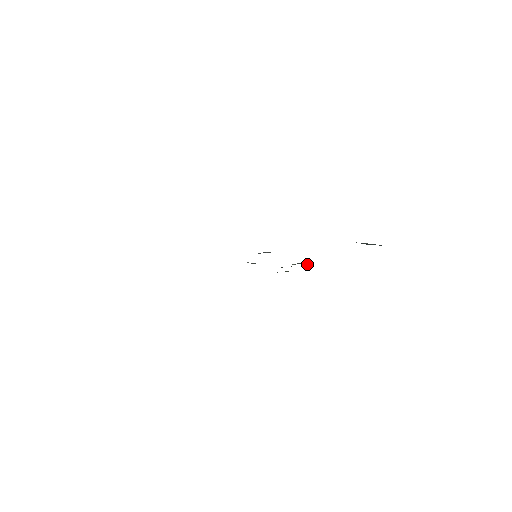
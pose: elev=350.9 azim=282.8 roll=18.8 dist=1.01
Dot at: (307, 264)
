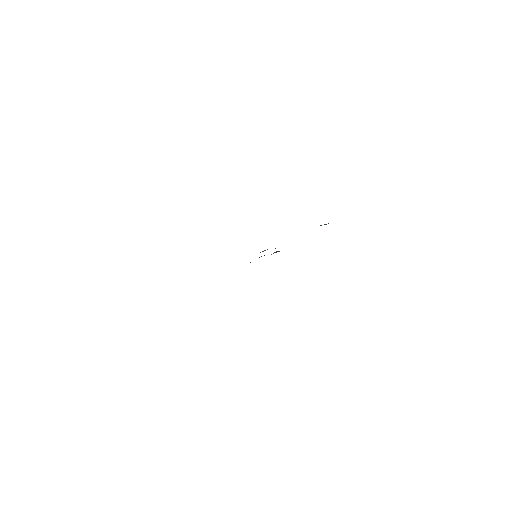
Dot at: (278, 251)
